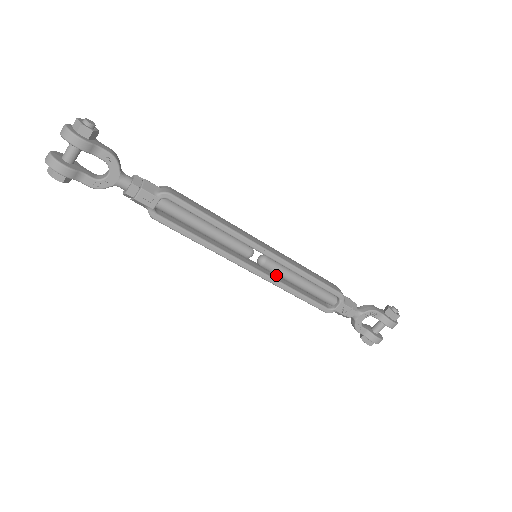
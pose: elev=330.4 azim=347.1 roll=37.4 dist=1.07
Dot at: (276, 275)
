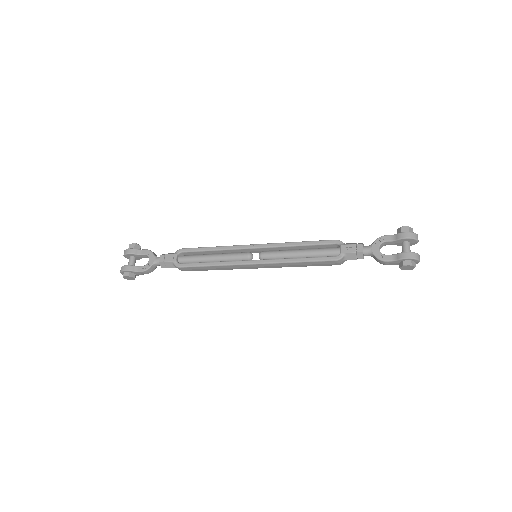
Dot at: occluded
